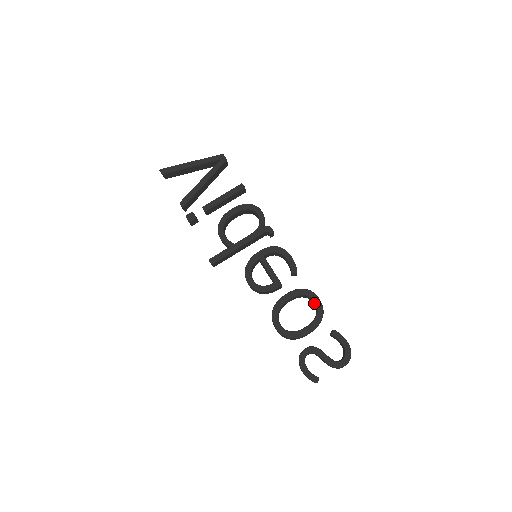
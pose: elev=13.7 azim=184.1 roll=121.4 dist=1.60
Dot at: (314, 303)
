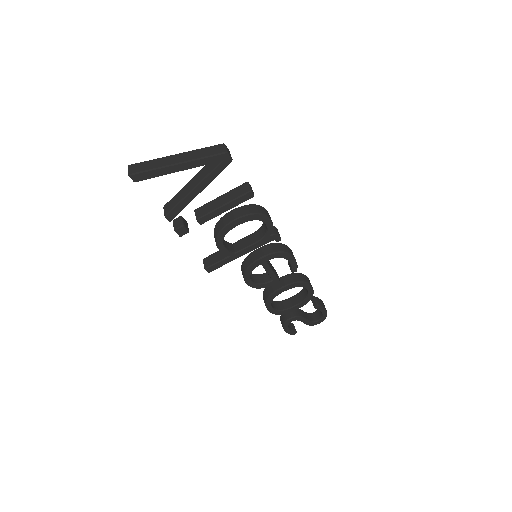
Dot at: (306, 288)
